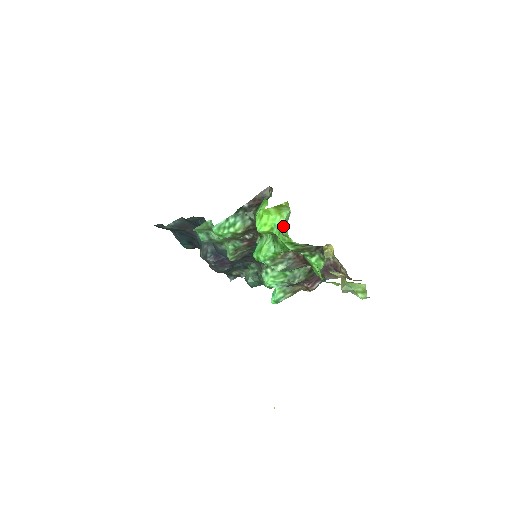
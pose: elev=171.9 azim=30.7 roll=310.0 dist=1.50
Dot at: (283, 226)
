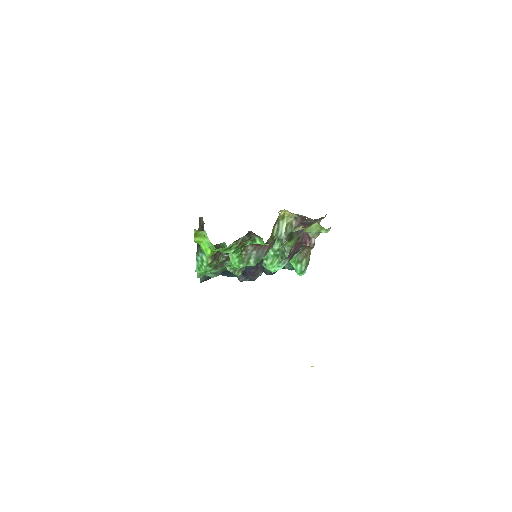
Dot at: occluded
